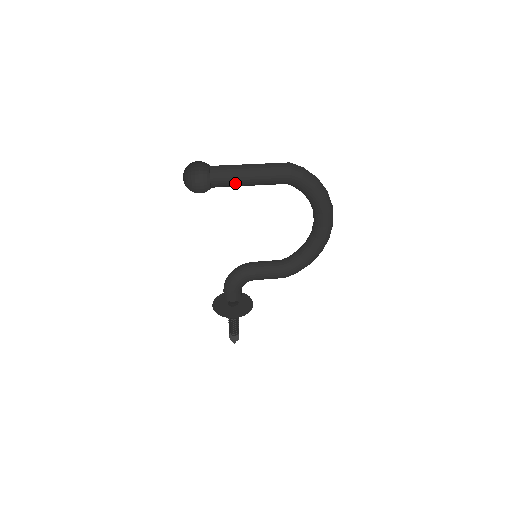
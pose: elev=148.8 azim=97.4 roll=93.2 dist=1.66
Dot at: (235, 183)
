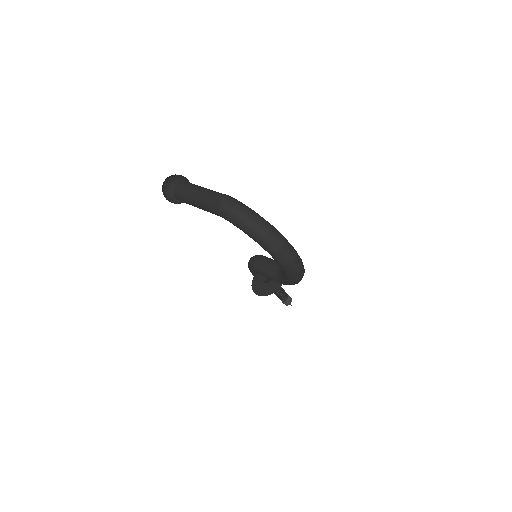
Dot at: occluded
